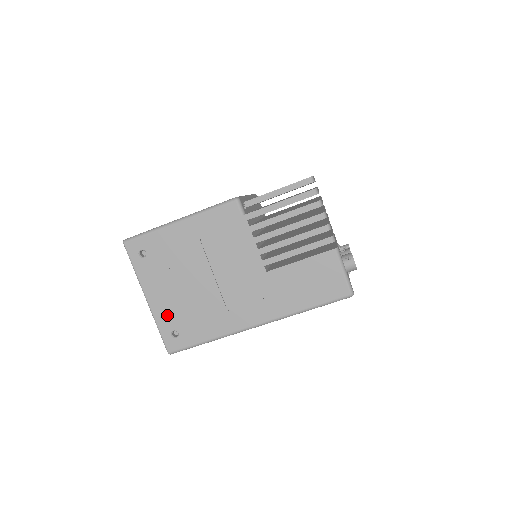
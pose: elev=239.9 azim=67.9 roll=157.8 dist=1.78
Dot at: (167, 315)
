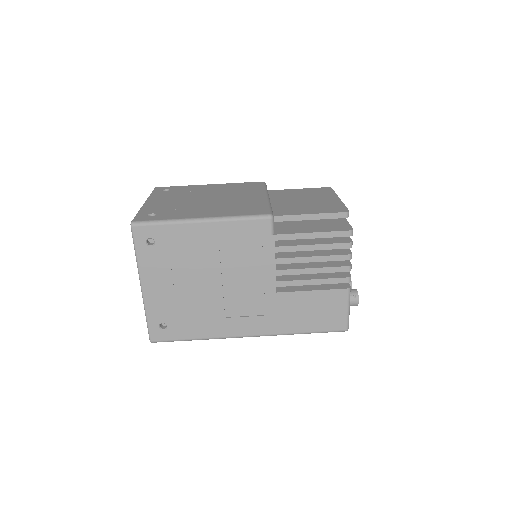
Dot at: (160, 307)
